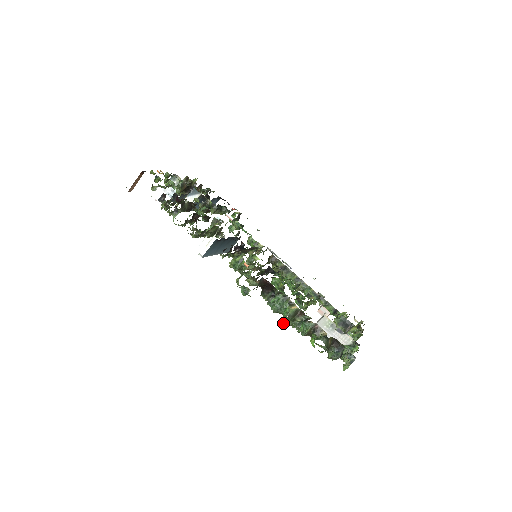
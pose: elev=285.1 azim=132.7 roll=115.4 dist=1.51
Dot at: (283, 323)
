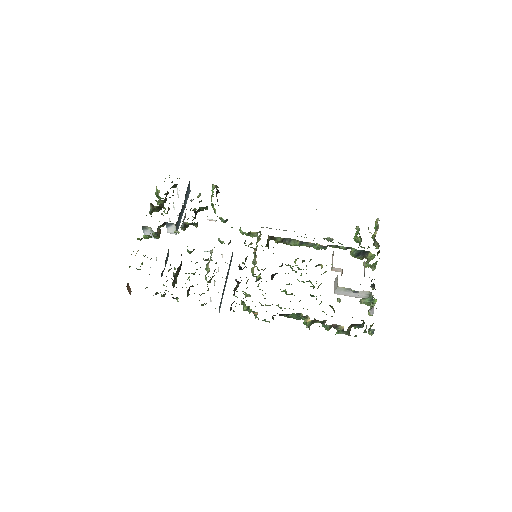
Dot at: occluded
